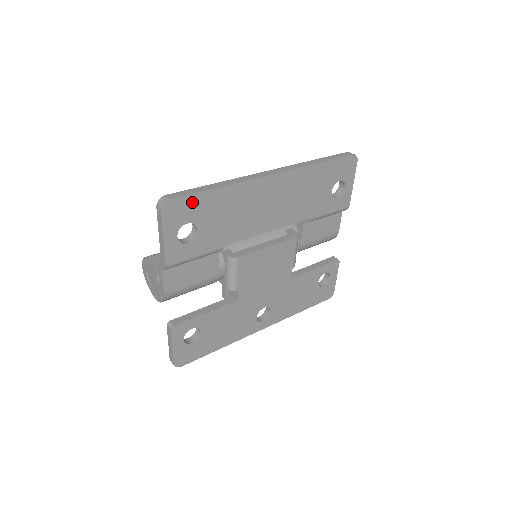
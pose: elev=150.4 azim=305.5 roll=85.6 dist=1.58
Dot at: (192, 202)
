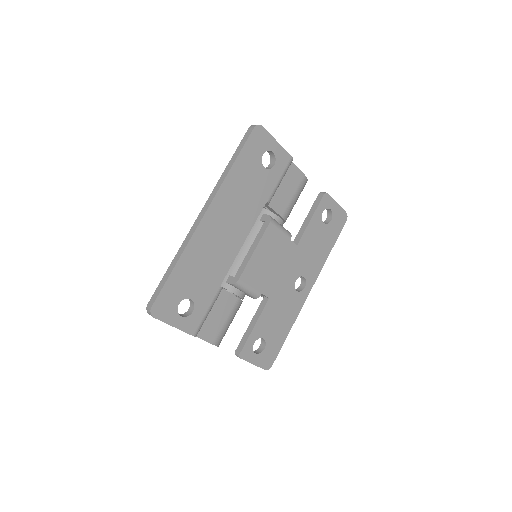
Dot at: (168, 292)
